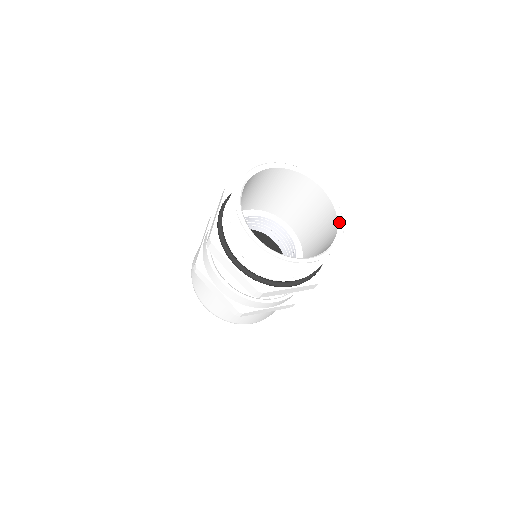
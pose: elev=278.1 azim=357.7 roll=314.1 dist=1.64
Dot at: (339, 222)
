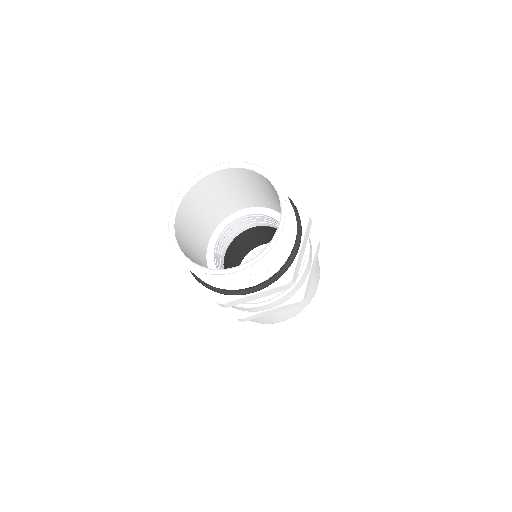
Dot at: (281, 215)
